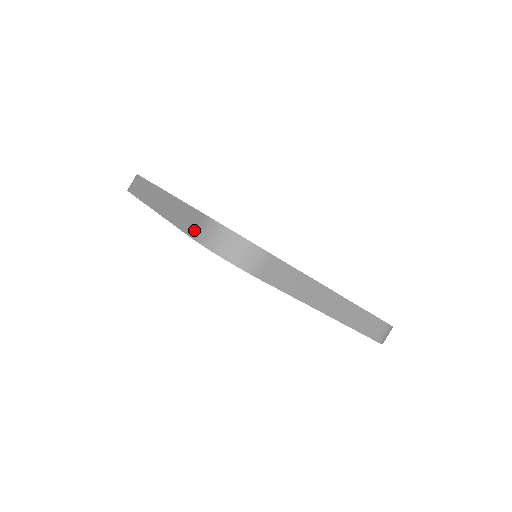
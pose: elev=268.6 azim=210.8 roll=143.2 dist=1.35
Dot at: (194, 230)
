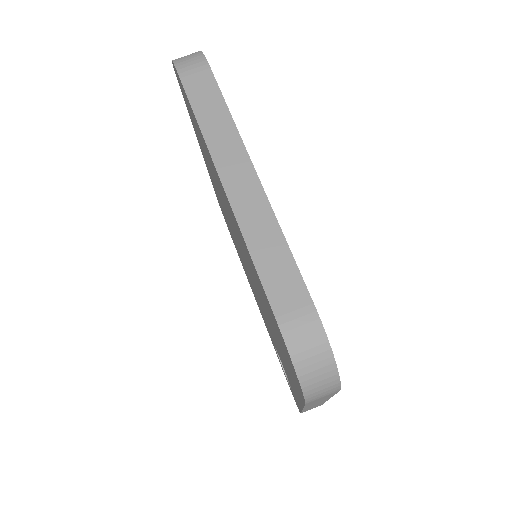
Dot at: occluded
